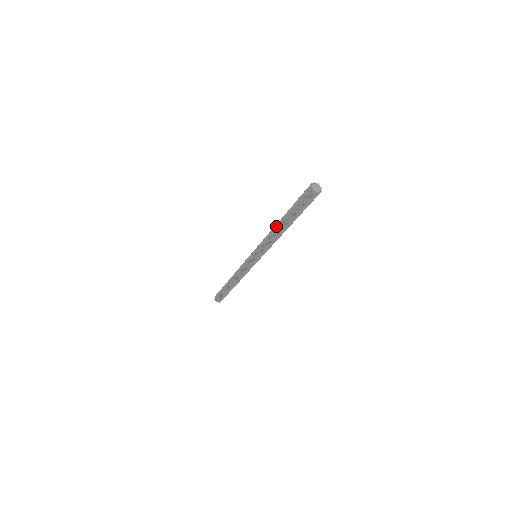
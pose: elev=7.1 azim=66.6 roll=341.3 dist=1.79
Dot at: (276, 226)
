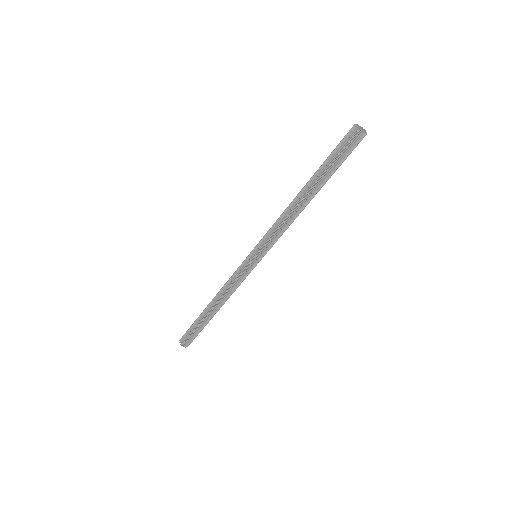
Dot at: (296, 199)
